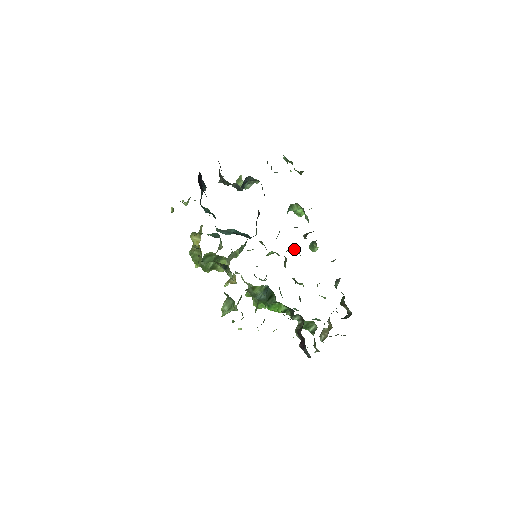
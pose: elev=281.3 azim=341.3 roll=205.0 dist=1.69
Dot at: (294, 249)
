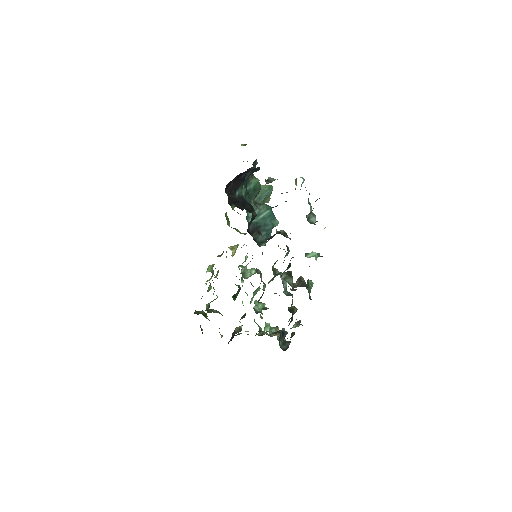
Dot at: occluded
